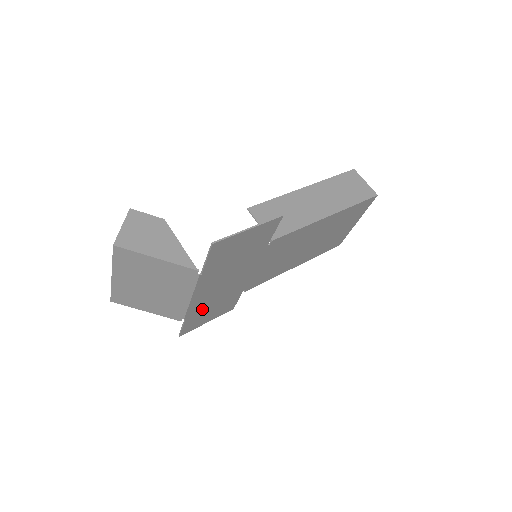
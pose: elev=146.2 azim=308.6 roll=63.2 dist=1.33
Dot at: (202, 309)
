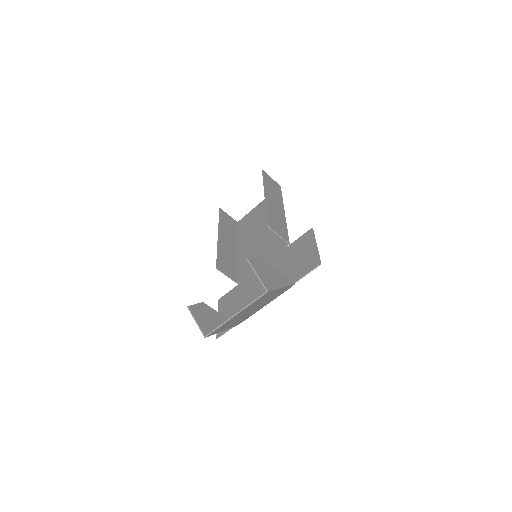
Dot at: occluded
